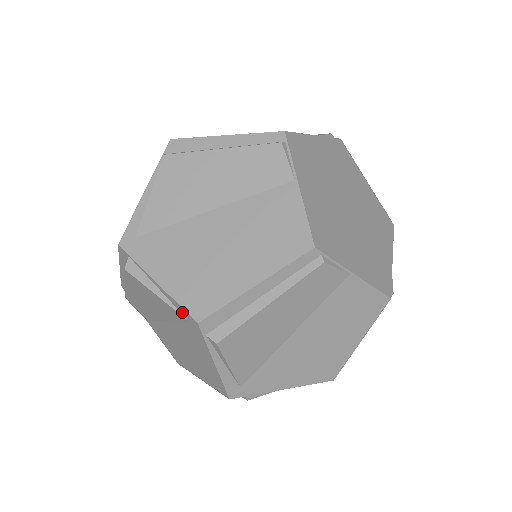
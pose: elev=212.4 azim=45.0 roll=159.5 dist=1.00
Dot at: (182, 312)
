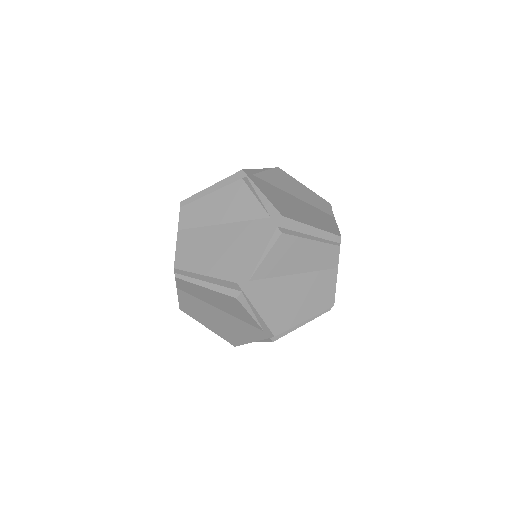
Dot at: (270, 210)
